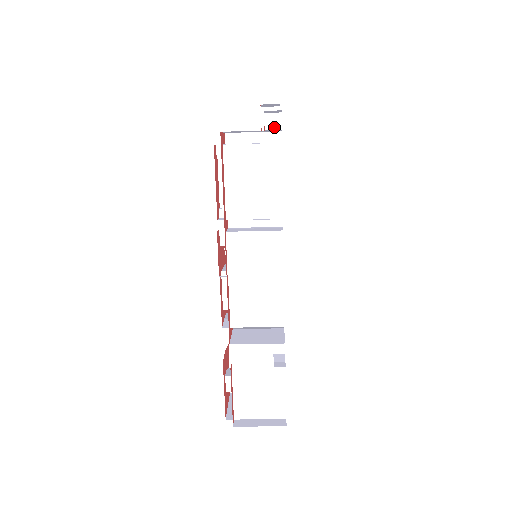
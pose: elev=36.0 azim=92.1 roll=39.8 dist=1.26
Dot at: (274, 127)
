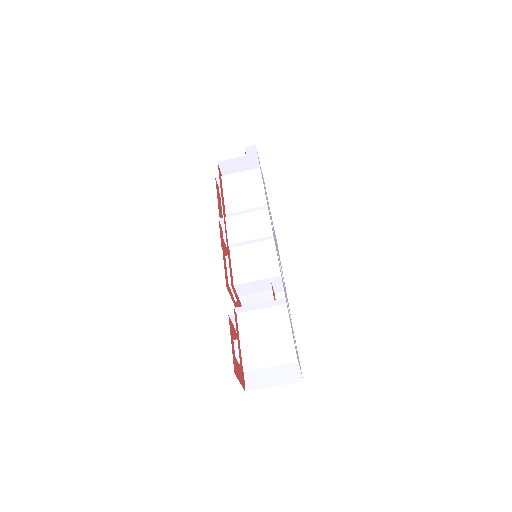
Dot at: (255, 165)
